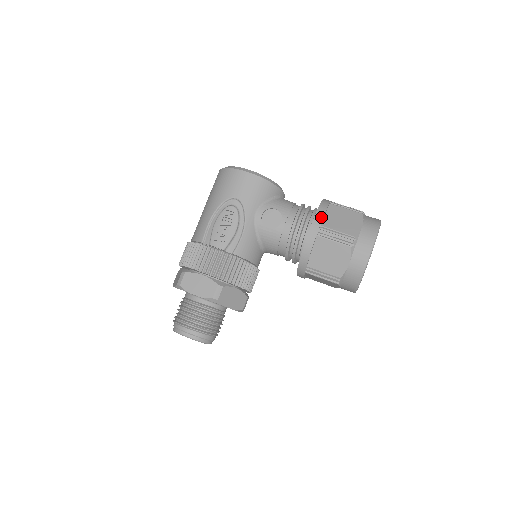
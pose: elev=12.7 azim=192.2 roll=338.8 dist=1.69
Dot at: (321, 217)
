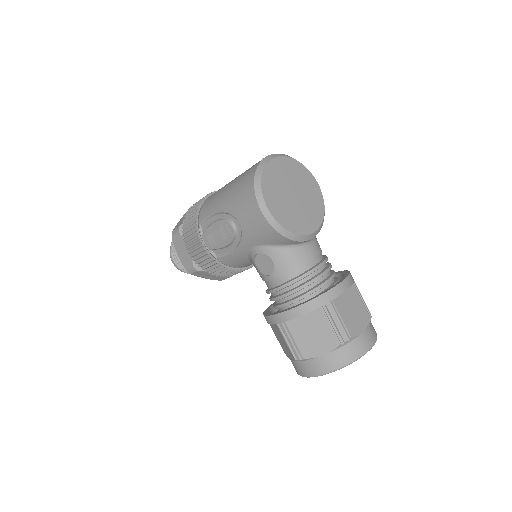
Dot at: (292, 317)
